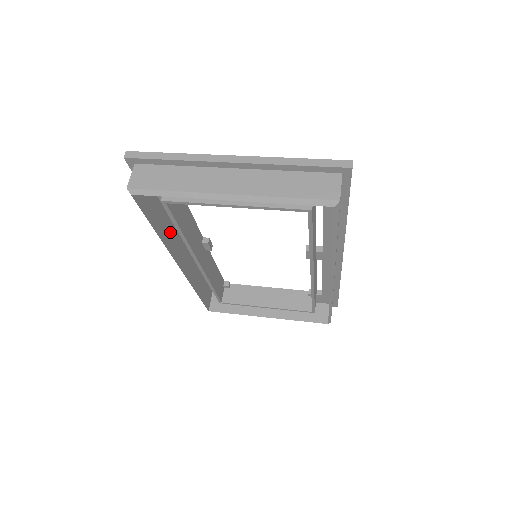
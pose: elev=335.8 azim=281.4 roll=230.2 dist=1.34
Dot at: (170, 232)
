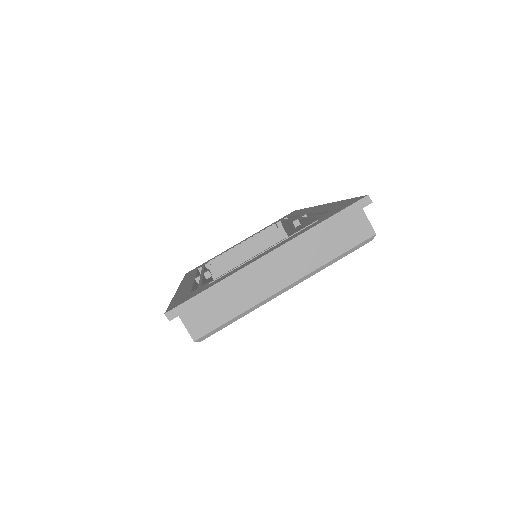
Dot at: occluded
